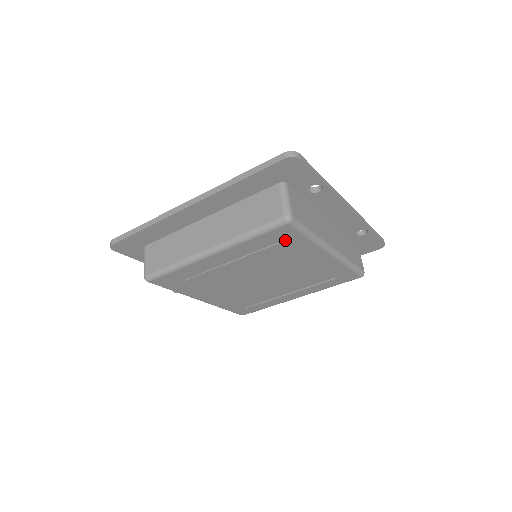
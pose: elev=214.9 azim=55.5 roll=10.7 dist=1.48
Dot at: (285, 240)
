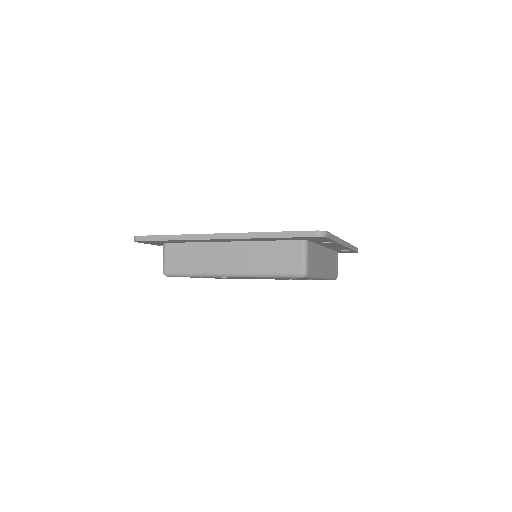
Dot at: occluded
